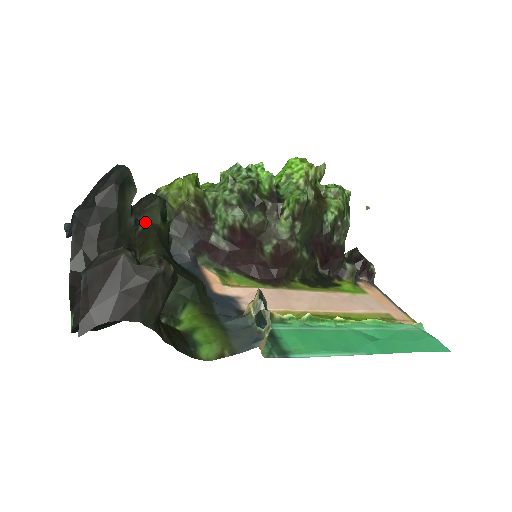
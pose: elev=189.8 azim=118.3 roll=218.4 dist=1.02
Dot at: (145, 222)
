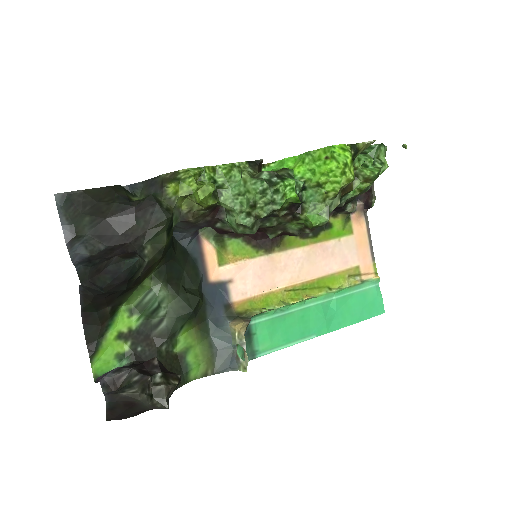
Dot at: (150, 247)
